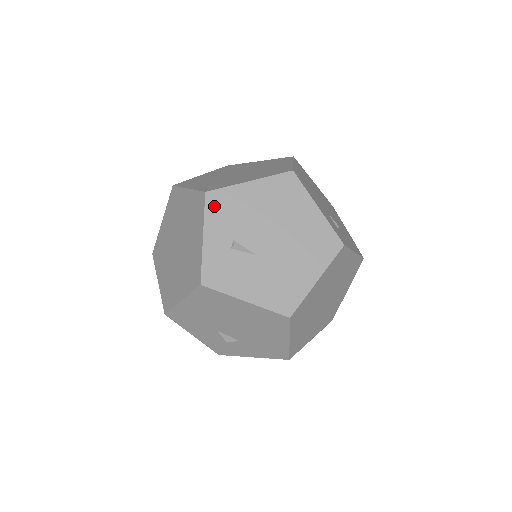
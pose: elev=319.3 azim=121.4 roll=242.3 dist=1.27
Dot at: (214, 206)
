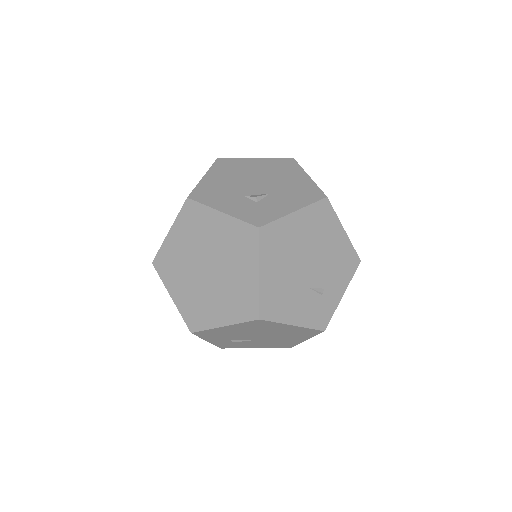
Dot at: (204, 335)
